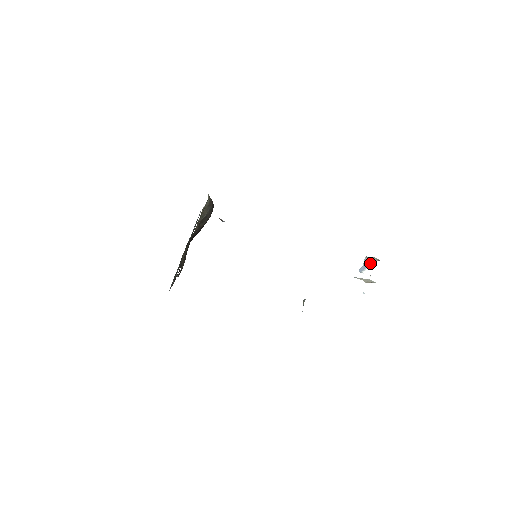
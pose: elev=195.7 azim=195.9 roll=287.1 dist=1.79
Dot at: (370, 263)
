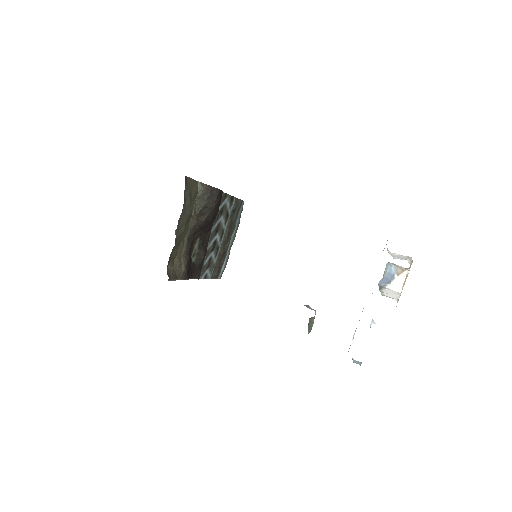
Dot at: (399, 271)
